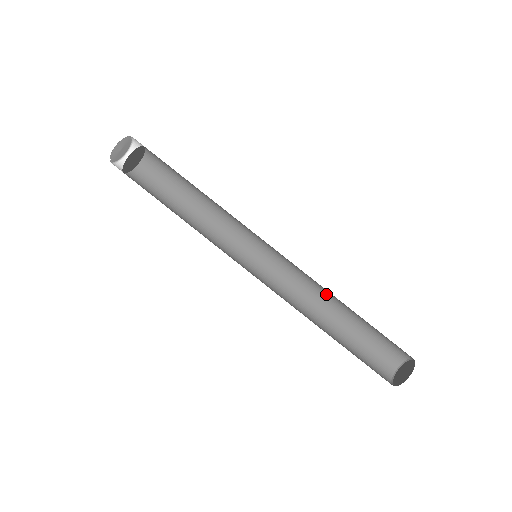
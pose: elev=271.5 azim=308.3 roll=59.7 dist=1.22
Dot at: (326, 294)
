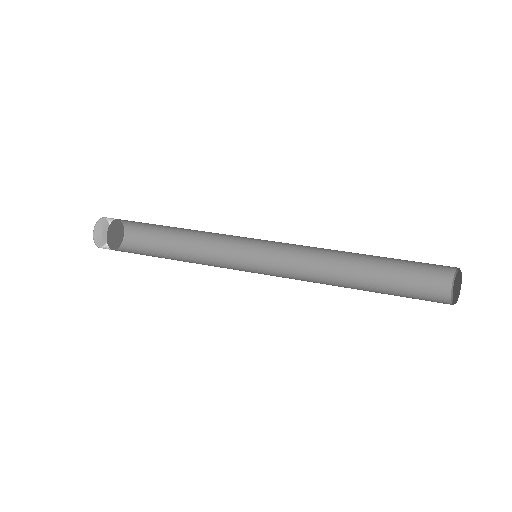
Dot at: (339, 262)
